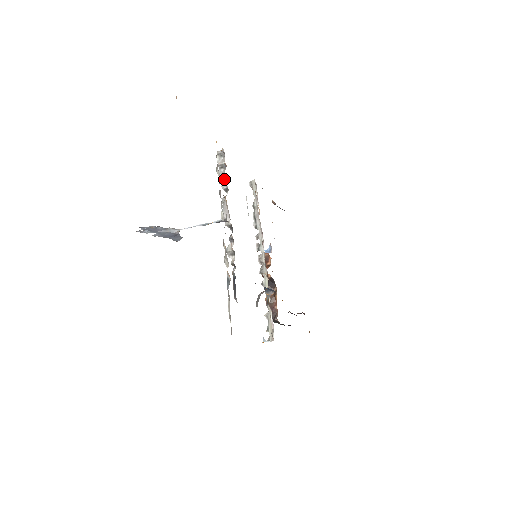
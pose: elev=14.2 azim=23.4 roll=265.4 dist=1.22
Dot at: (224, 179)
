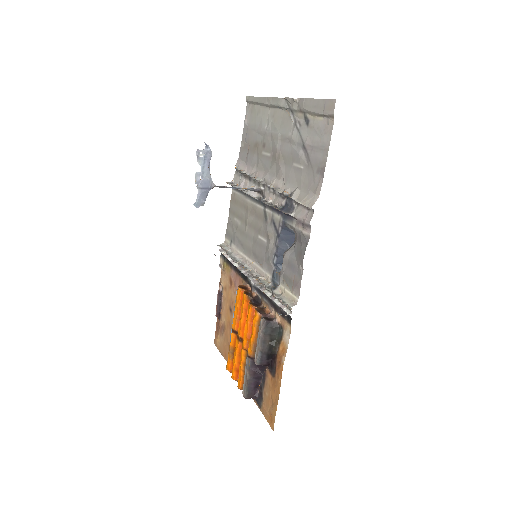
Dot at: occluded
